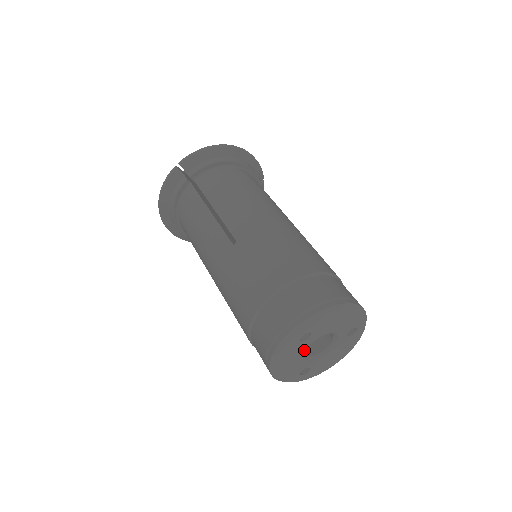
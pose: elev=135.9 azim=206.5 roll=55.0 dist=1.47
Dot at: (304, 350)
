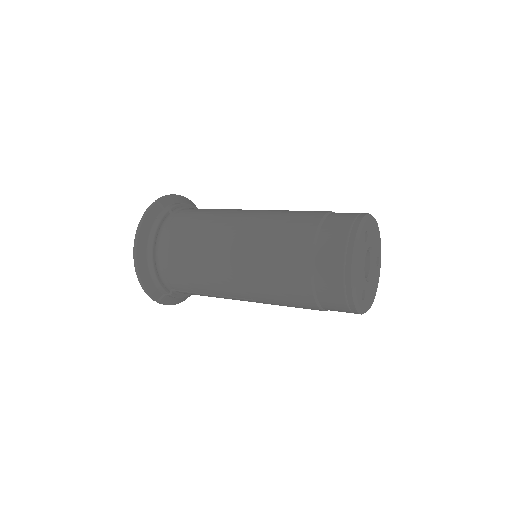
Dot at: (364, 257)
